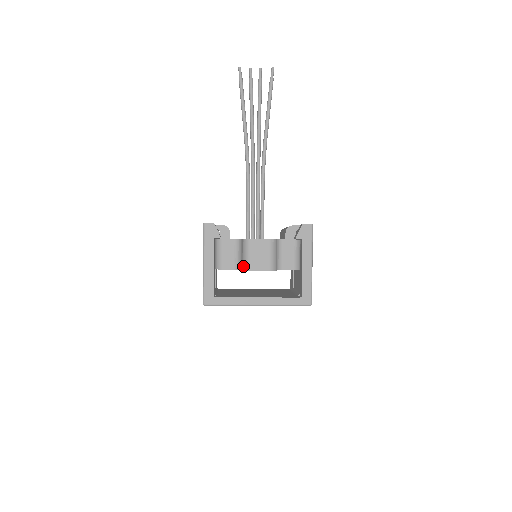
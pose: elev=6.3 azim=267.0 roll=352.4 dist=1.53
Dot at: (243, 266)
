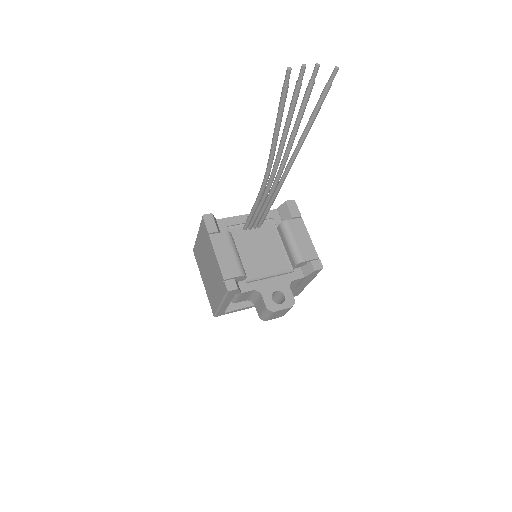
Dot at: (261, 318)
